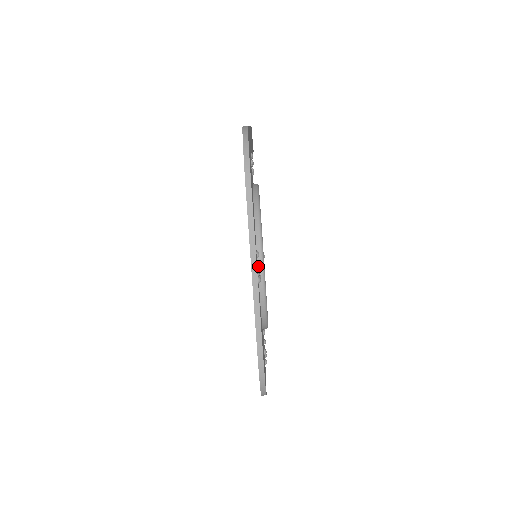
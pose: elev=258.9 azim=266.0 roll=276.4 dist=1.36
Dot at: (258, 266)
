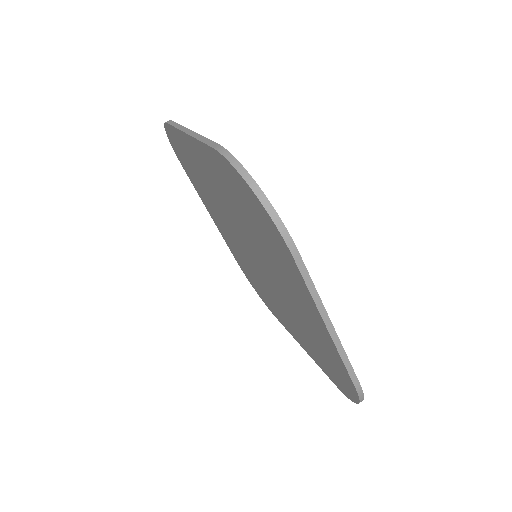
Dot at: occluded
